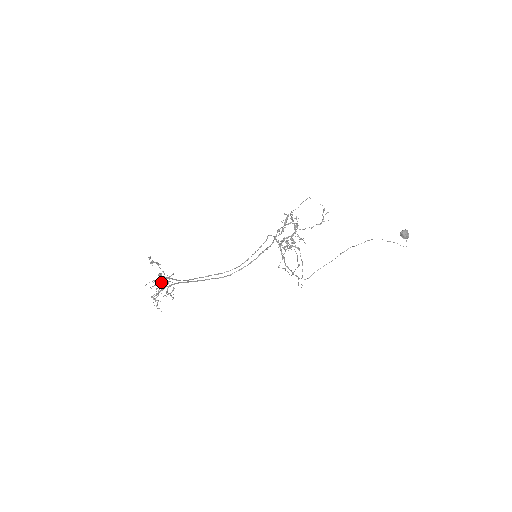
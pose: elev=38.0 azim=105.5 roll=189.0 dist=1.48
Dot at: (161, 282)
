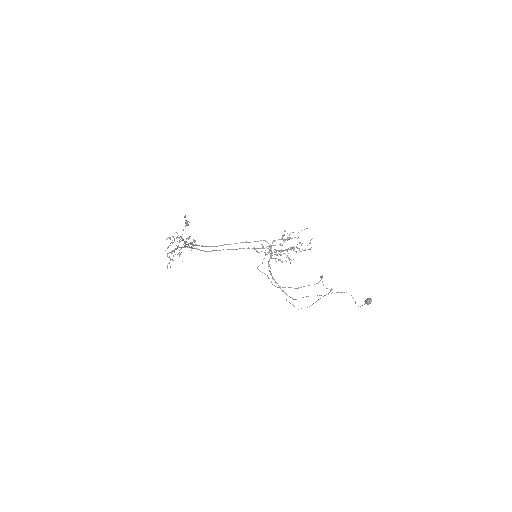
Dot at: occluded
